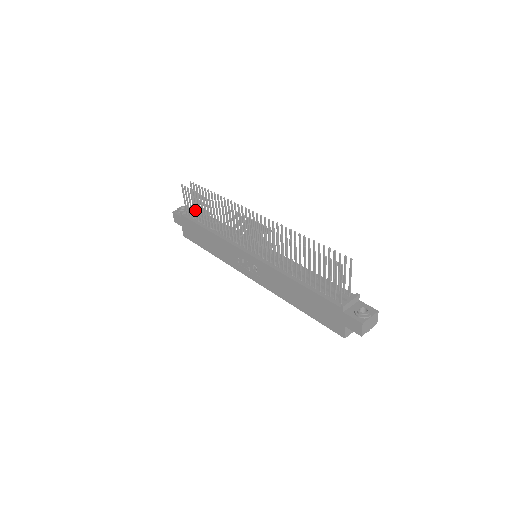
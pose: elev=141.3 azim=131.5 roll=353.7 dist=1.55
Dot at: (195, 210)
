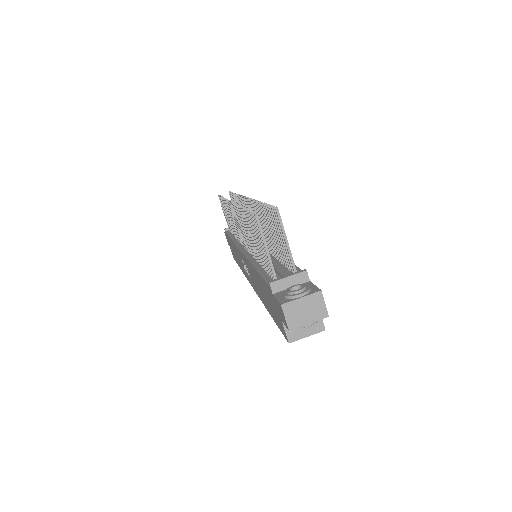
Dot at: occluded
